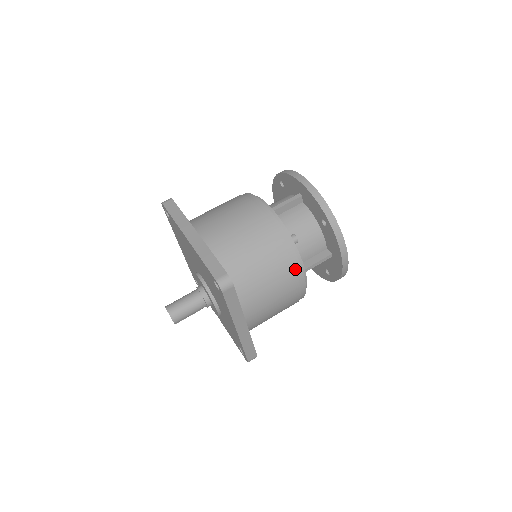
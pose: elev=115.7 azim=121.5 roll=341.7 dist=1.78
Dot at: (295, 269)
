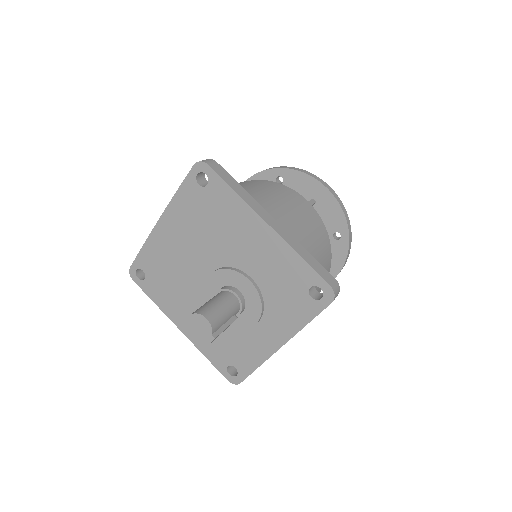
Dot at: (281, 187)
